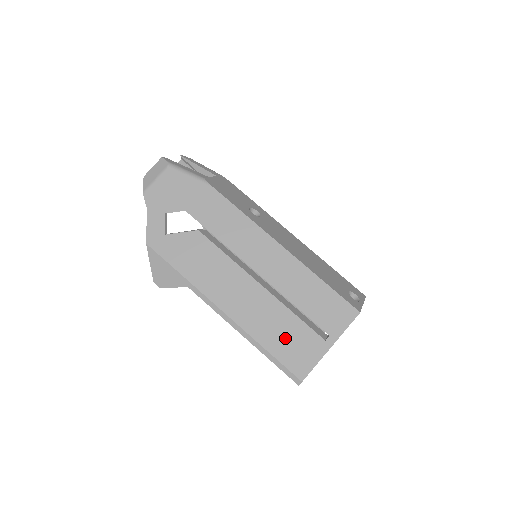
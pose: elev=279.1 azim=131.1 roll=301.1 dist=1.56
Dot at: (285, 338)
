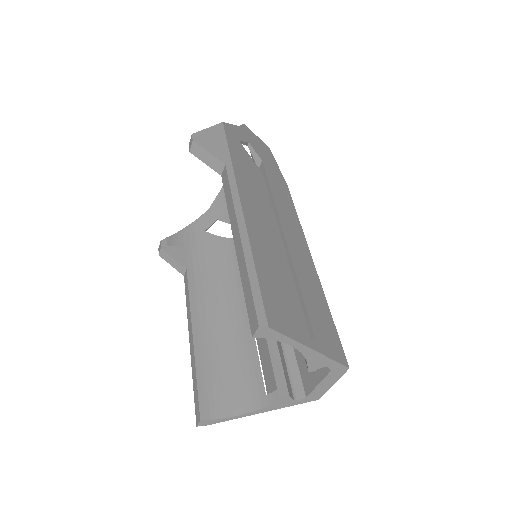
Dot at: (277, 285)
